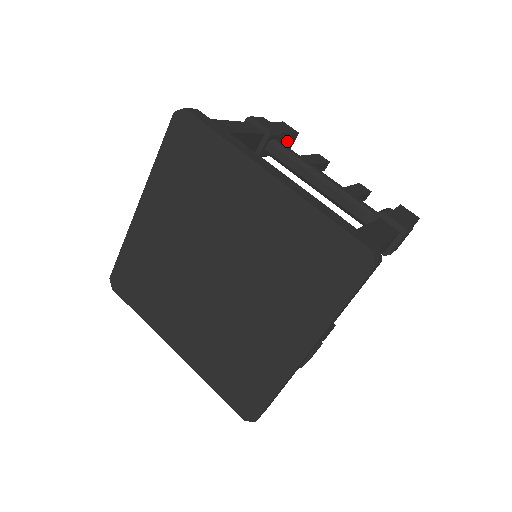
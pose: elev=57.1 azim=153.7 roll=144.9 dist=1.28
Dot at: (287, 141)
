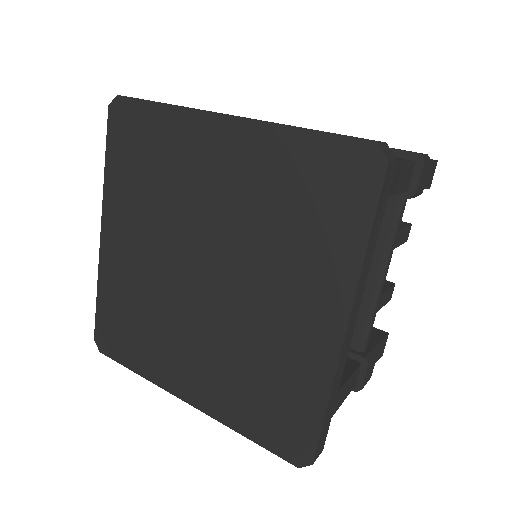
Dot at: occluded
